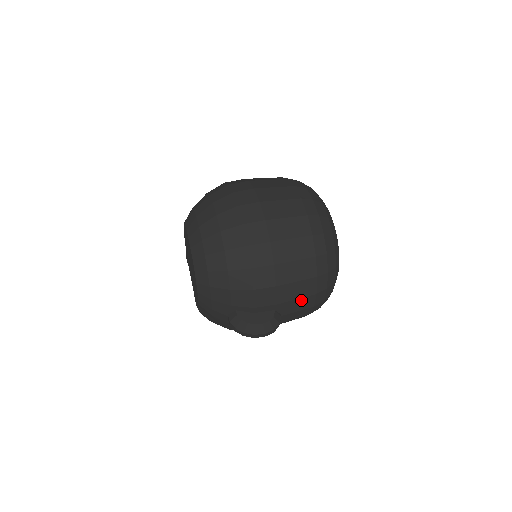
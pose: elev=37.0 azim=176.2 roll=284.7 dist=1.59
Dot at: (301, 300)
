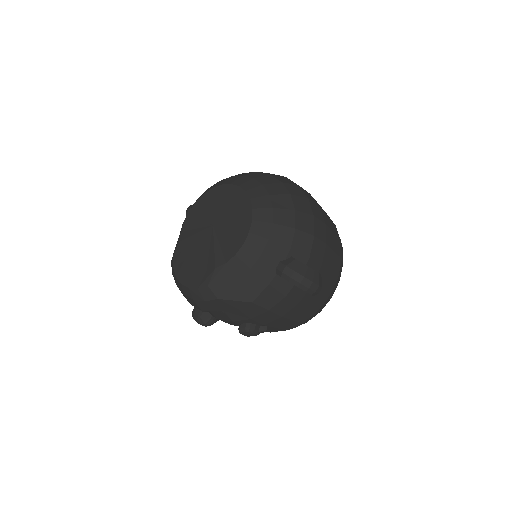
Dot at: (330, 276)
